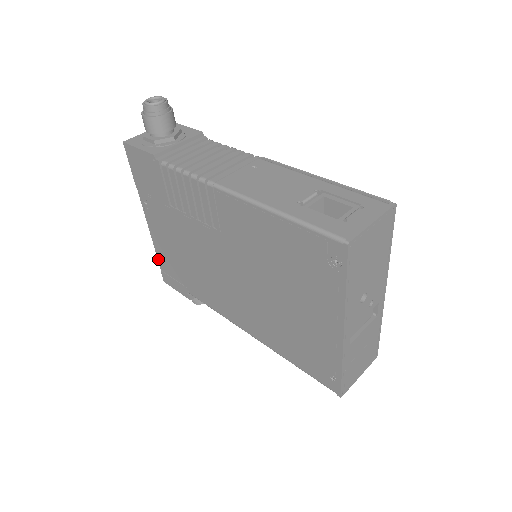
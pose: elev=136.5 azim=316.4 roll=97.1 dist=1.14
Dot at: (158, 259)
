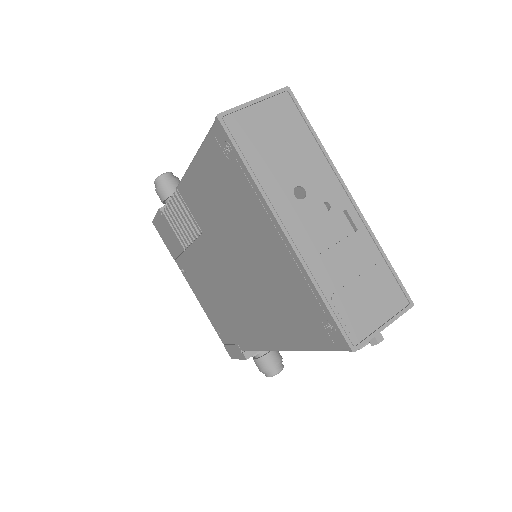
Dot at: (216, 331)
